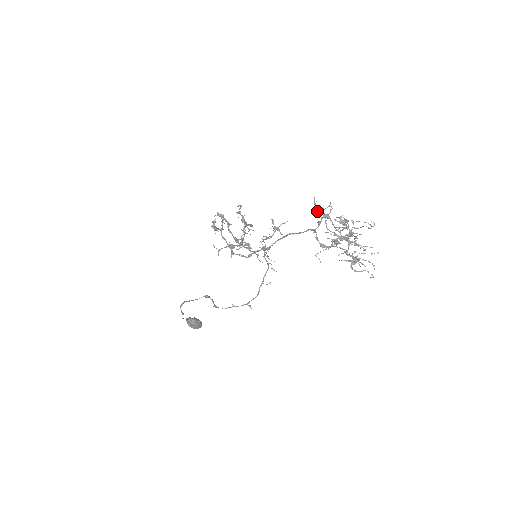
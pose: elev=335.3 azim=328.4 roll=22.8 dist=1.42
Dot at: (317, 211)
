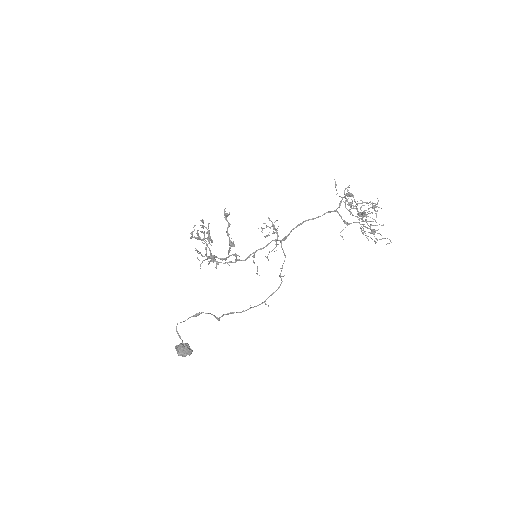
Dot at: (337, 193)
